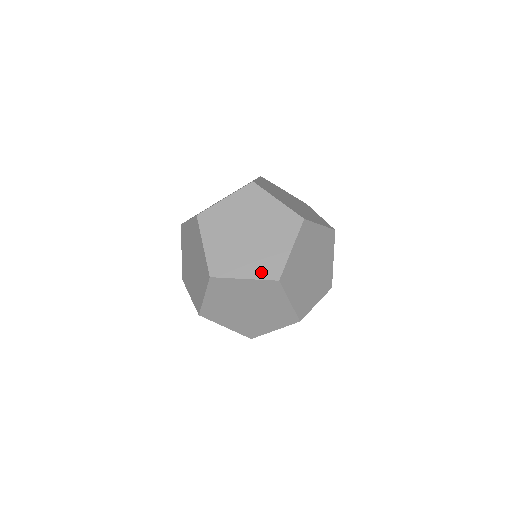
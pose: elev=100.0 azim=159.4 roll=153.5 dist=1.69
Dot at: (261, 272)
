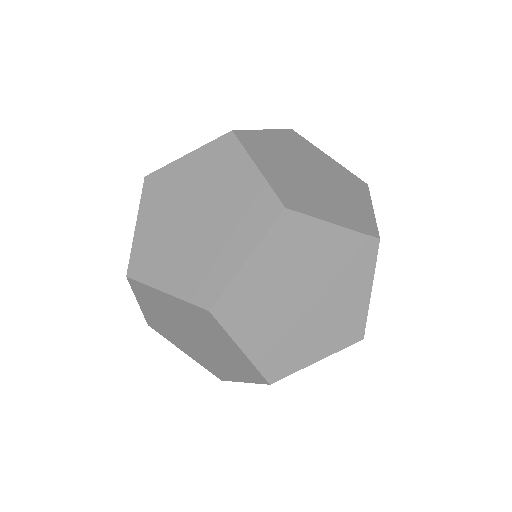
Dot at: occluded
